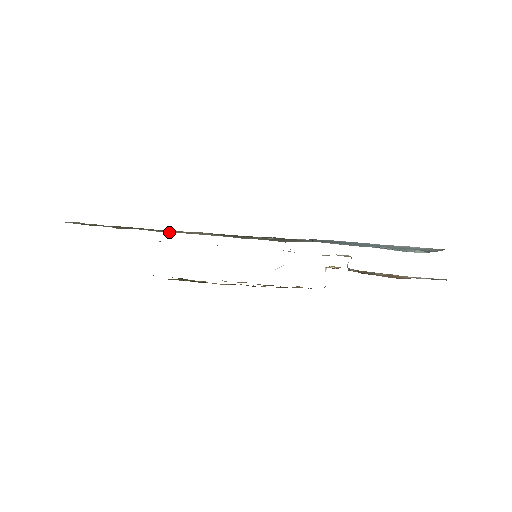
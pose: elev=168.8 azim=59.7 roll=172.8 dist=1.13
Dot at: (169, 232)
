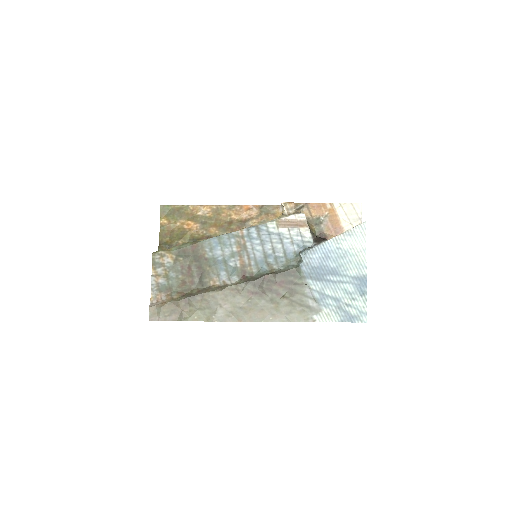
Dot at: (238, 321)
